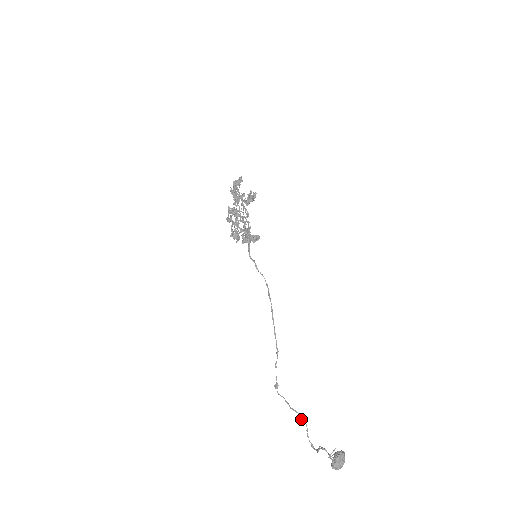
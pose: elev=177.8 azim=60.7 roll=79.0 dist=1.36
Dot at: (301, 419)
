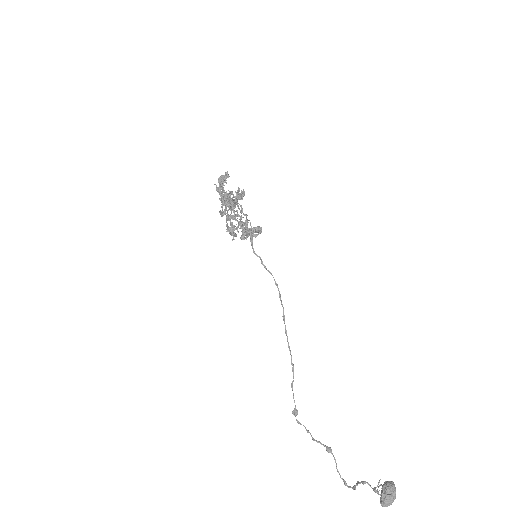
Dot at: (327, 451)
